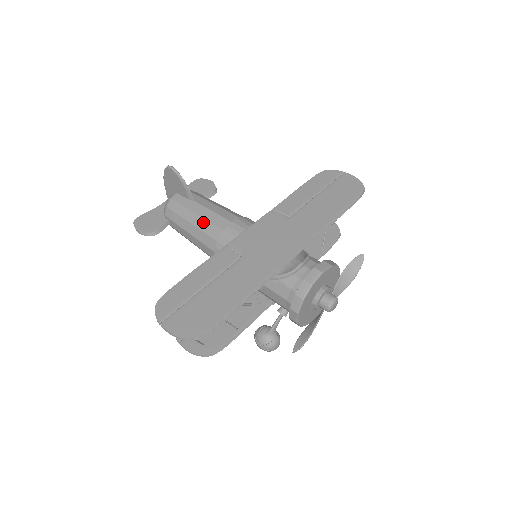
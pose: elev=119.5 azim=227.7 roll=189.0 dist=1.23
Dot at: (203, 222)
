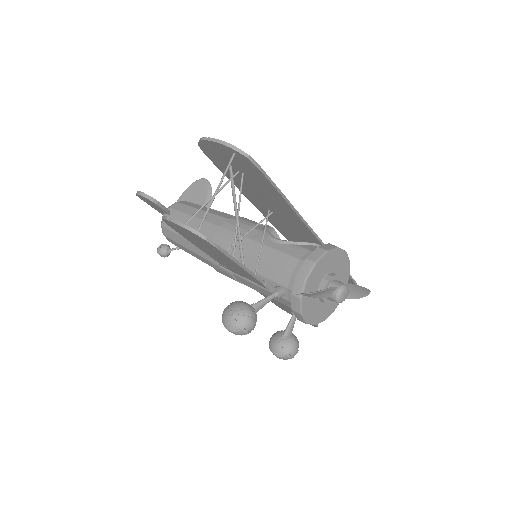
Dot at: (217, 211)
